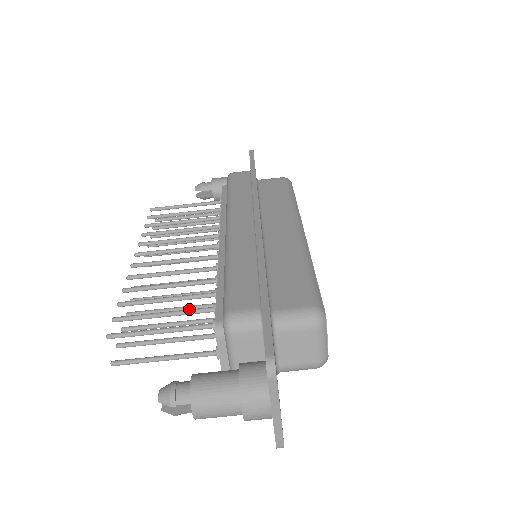
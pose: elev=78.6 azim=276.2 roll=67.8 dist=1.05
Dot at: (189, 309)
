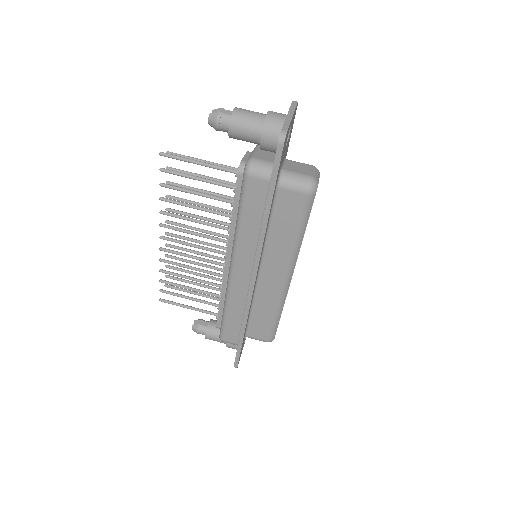
Dot at: (221, 181)
